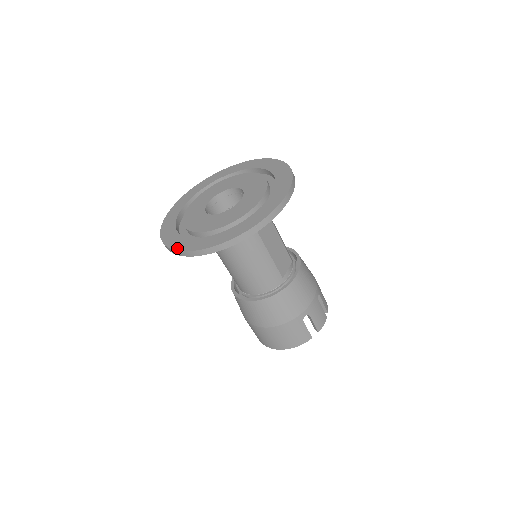
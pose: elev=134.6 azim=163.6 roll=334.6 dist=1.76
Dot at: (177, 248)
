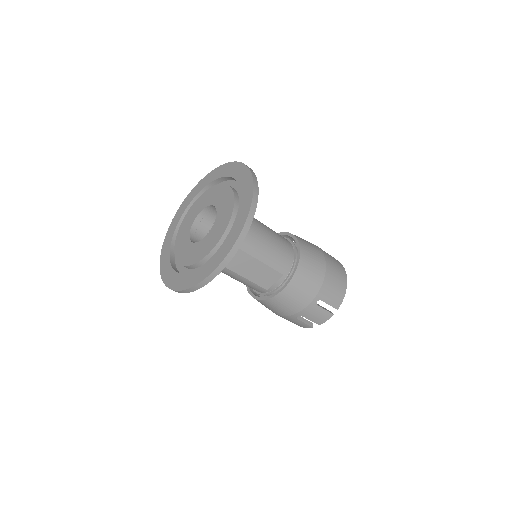
Dot at: (161, 262)
